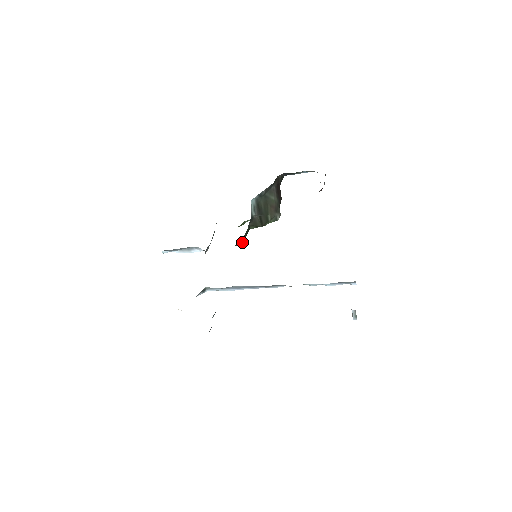
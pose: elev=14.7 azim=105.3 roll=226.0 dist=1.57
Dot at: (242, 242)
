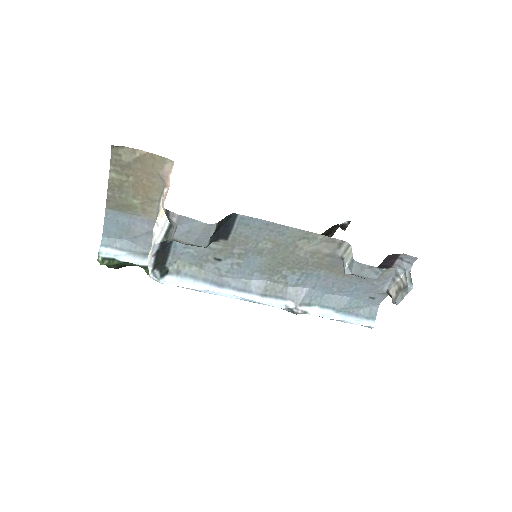
Dot at: occluded
